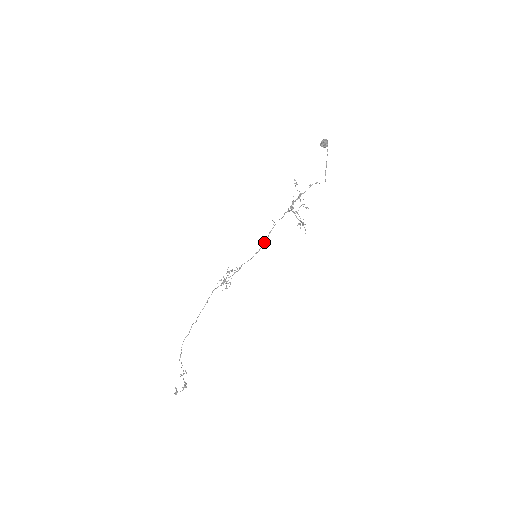
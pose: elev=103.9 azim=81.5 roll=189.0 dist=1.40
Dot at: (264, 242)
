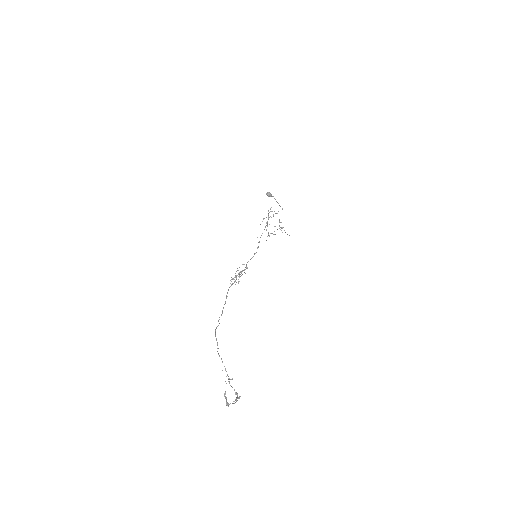
Dot at: (258, 247)
